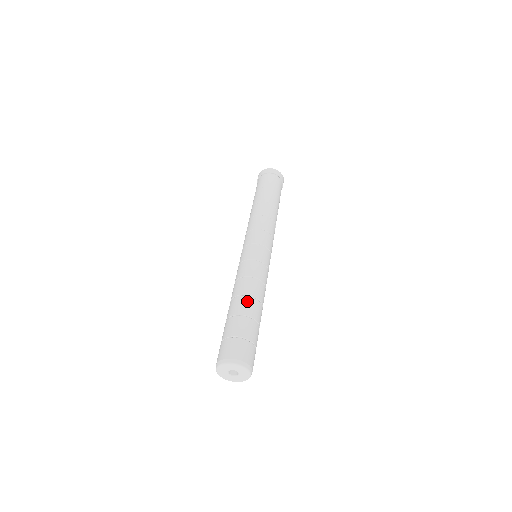
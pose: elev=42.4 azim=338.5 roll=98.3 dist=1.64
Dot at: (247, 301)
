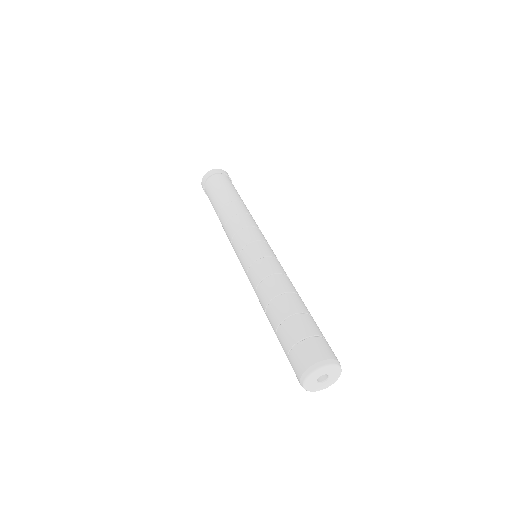
Dot at: (274, 306)
